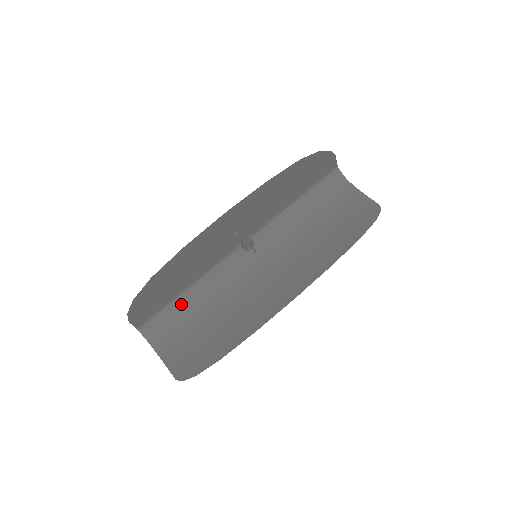
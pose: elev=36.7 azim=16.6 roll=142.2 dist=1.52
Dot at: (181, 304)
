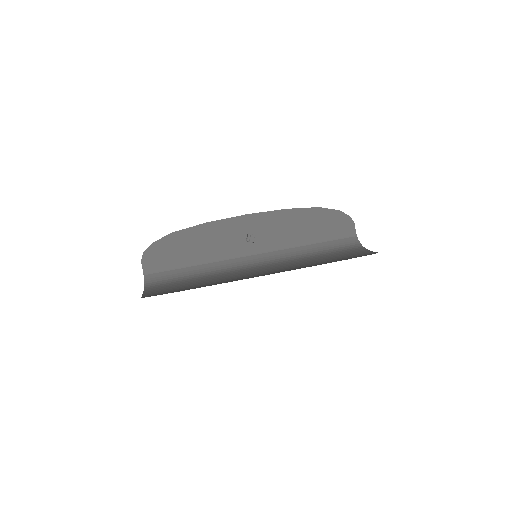
Dot at: (184, 273)
